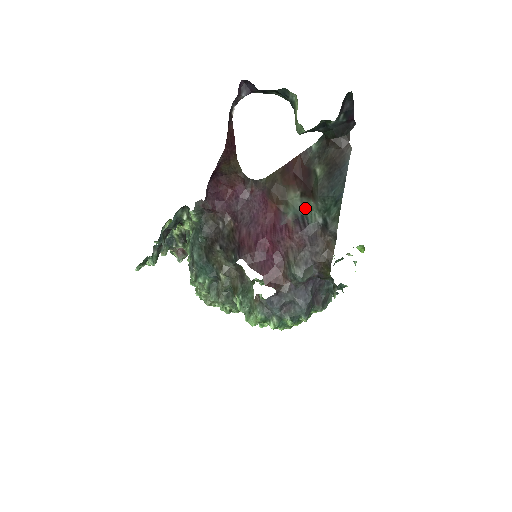
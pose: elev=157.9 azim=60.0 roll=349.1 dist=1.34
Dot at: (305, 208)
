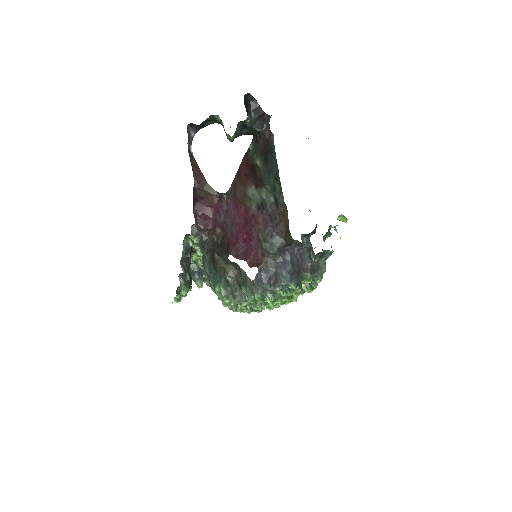
Dot at: (262, 196)
